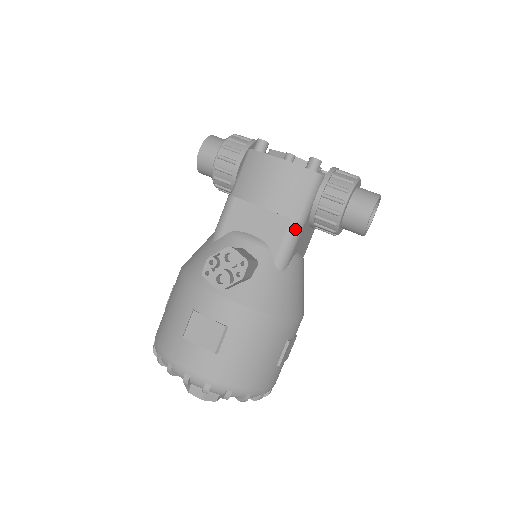
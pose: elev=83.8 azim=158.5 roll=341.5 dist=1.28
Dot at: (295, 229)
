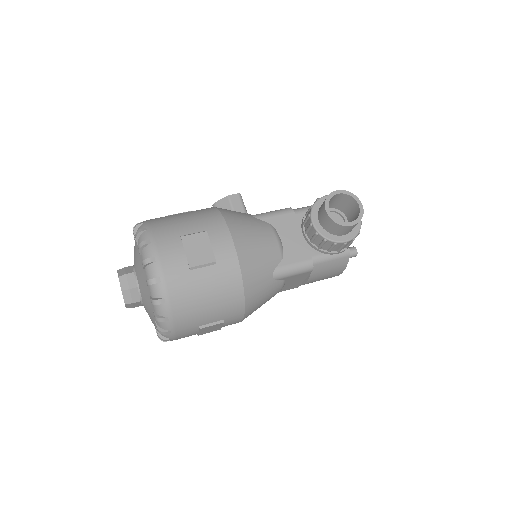
Dot at: (285, 209)
